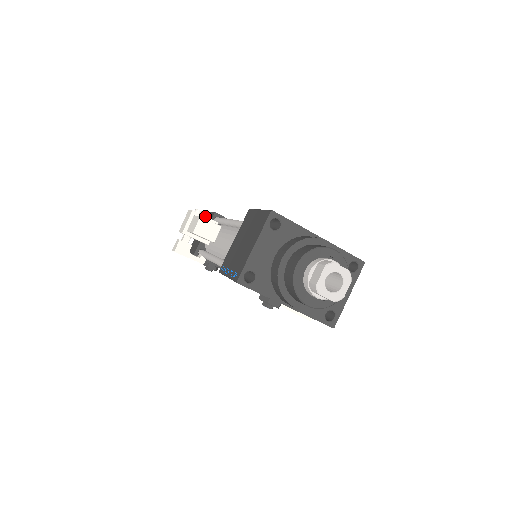
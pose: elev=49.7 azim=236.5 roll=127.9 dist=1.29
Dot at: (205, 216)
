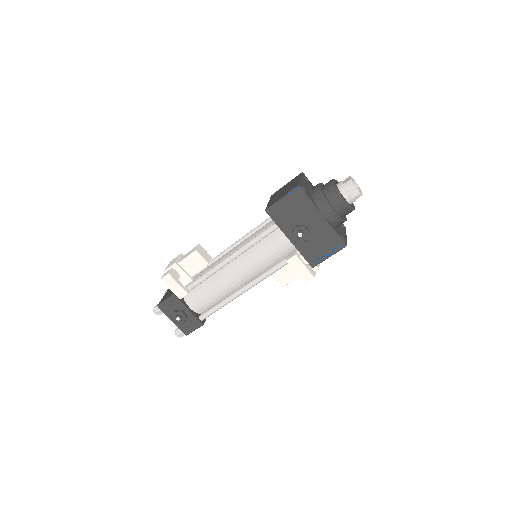
Dot at: occluded
